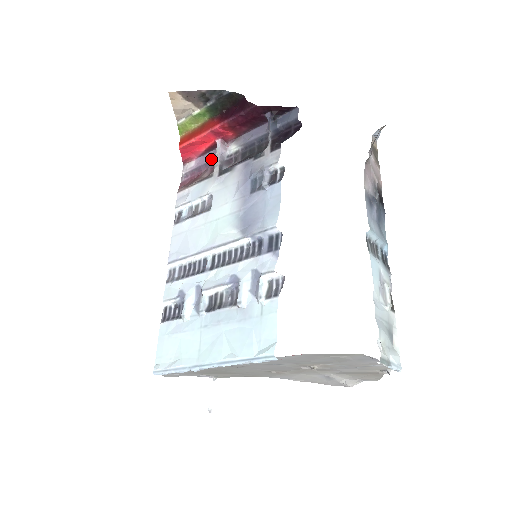
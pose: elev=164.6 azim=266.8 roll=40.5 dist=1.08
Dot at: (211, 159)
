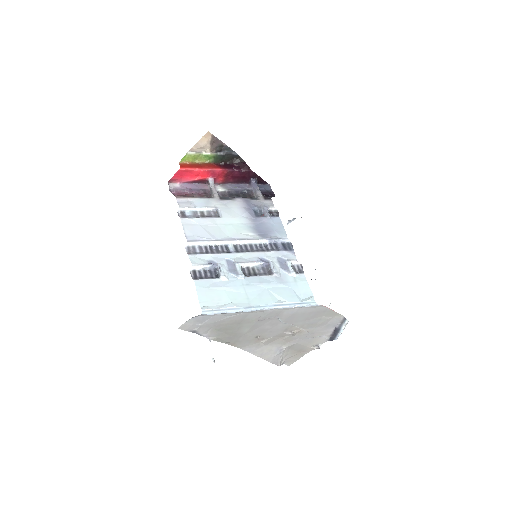
Dot at: (199, 188)
